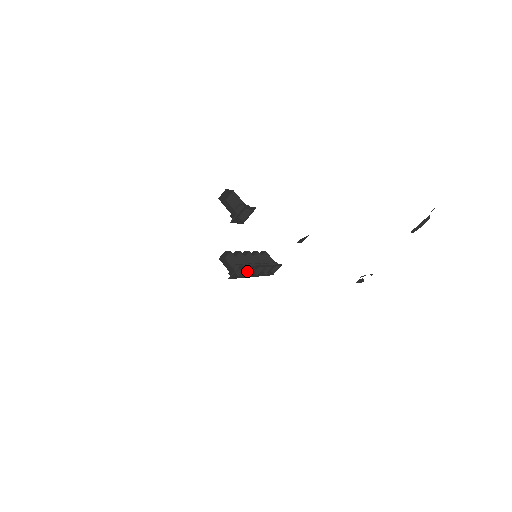
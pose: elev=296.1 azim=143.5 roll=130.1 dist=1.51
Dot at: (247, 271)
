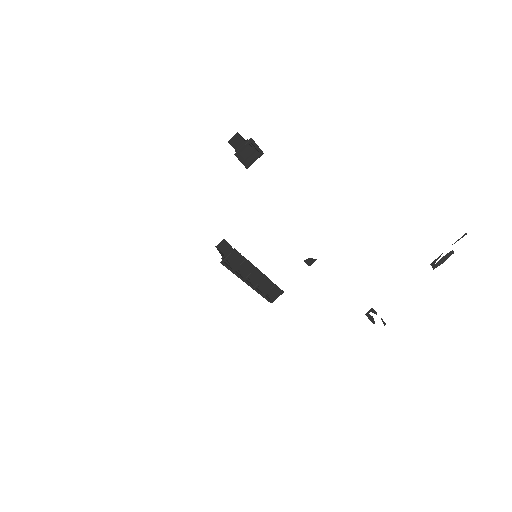
Dot at: (243, 273)
